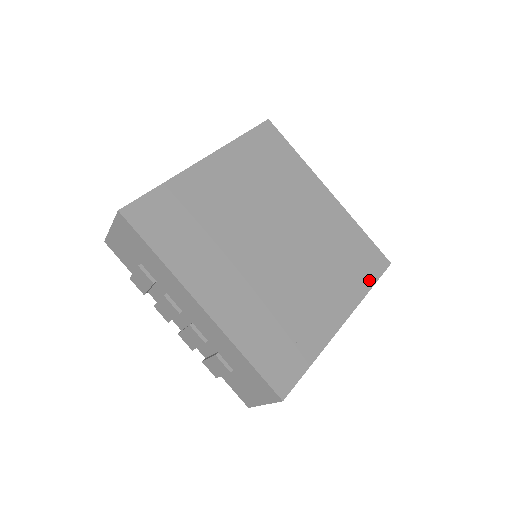
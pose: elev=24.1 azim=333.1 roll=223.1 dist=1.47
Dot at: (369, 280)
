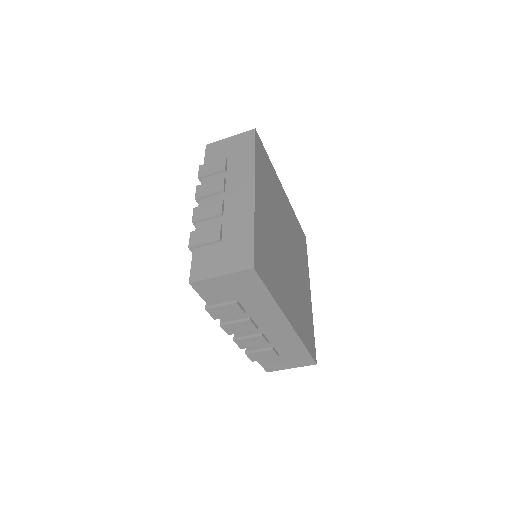
Dot at: (307, 343)
